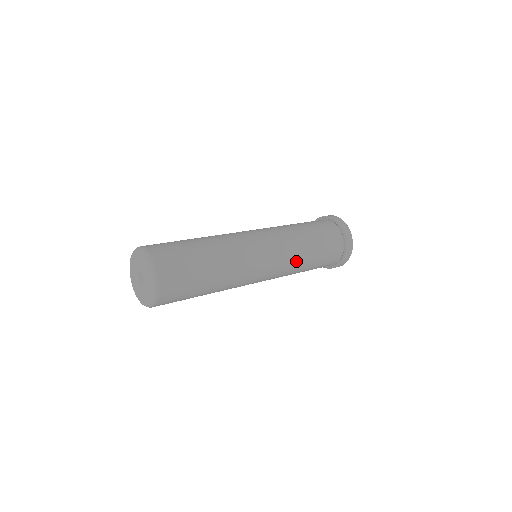
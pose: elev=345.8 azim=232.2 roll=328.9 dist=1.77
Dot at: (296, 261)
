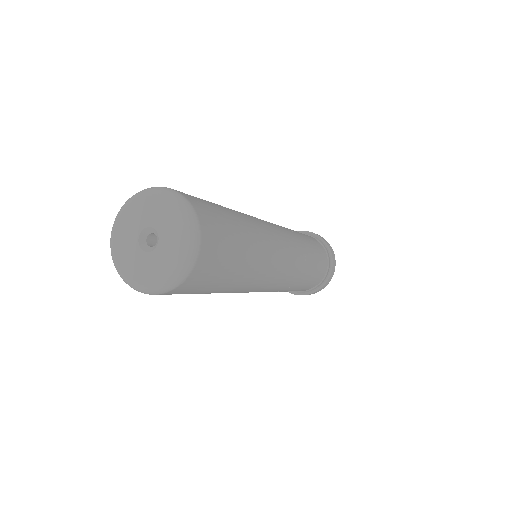
Dot at: (304, 257)
